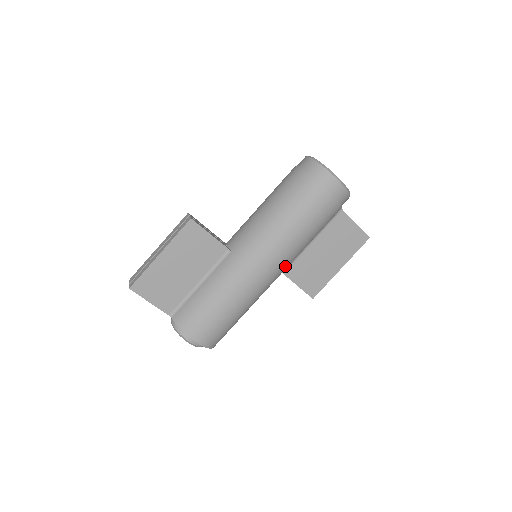
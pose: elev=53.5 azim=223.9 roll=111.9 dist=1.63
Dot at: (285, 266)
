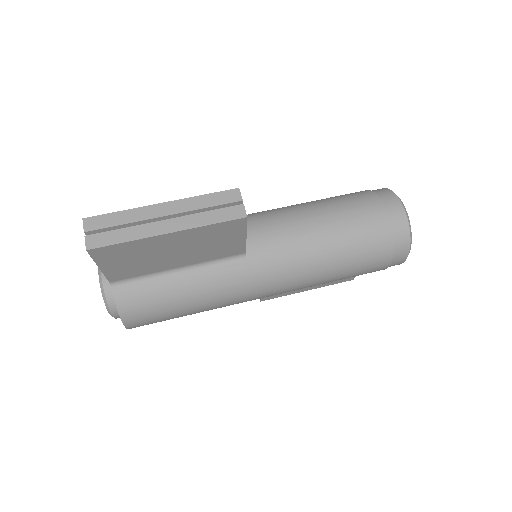
Dot at: occluded
